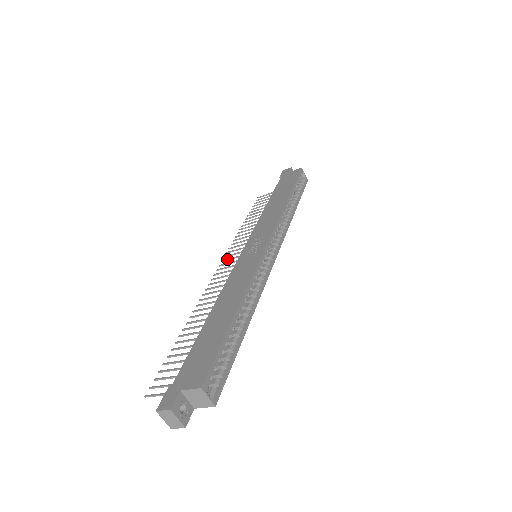
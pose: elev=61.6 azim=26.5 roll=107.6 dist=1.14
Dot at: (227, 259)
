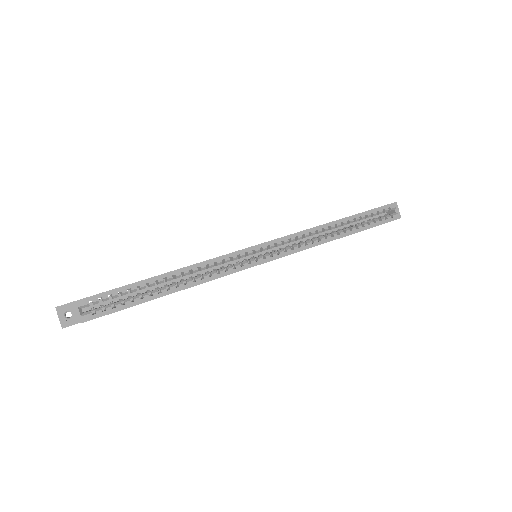
Dot at: occluded
